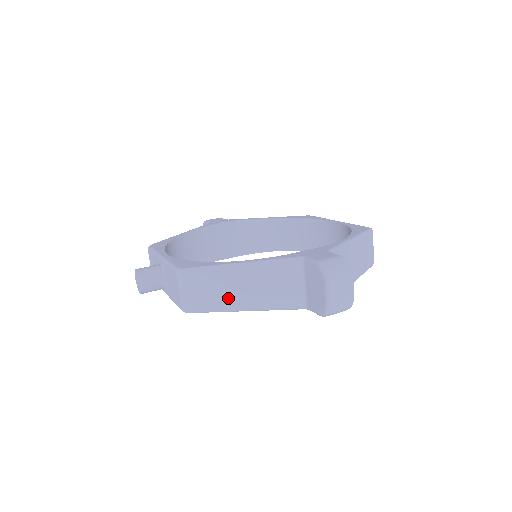
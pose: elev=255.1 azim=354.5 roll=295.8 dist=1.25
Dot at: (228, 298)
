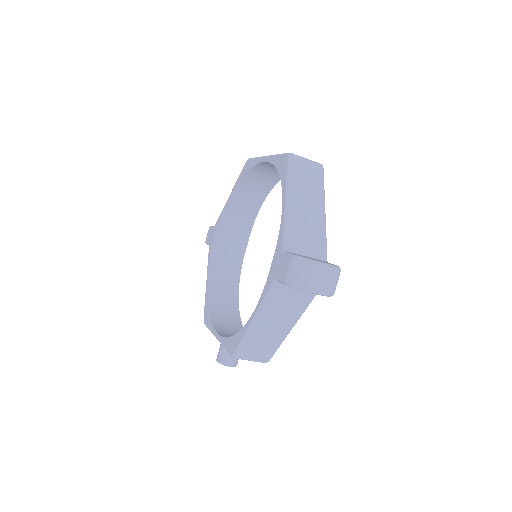
Dot at: (274, 337)
